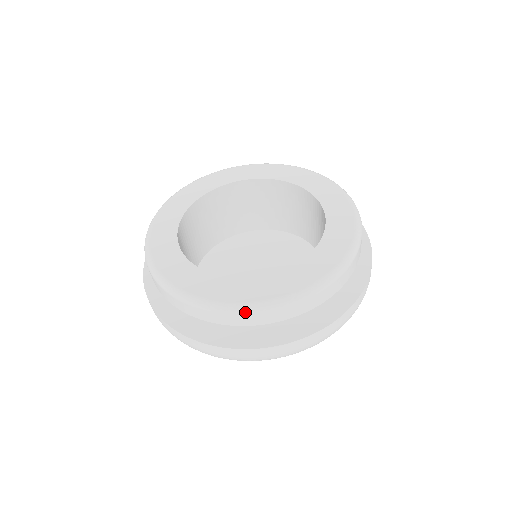
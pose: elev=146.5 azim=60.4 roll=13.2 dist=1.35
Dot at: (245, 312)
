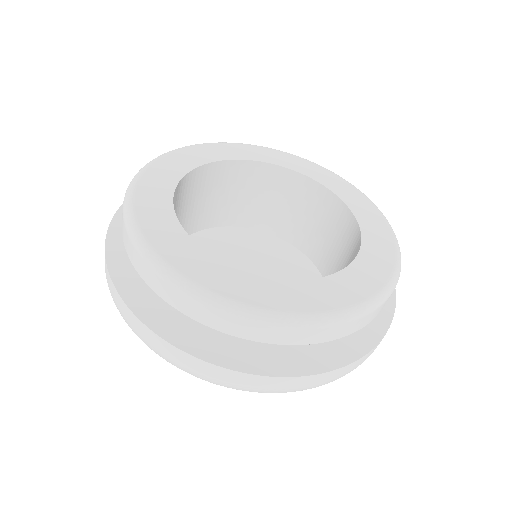
Dot at: (287, 325)
